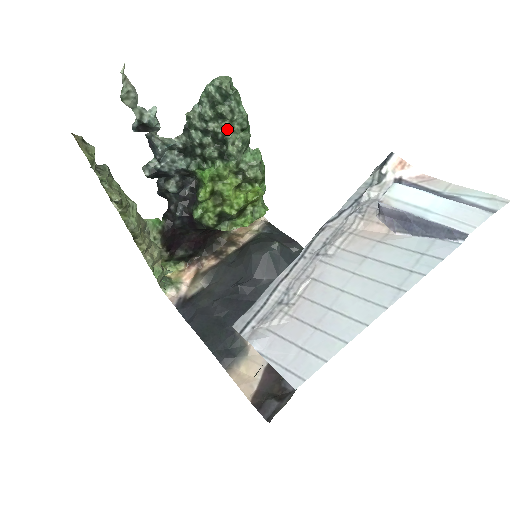
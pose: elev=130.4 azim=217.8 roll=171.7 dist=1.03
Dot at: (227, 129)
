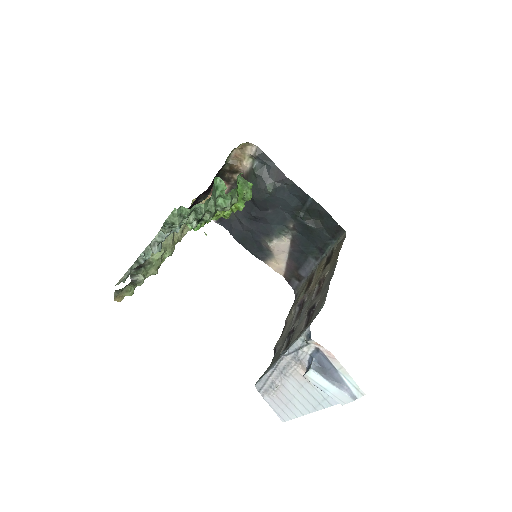
Dot at: occluded
